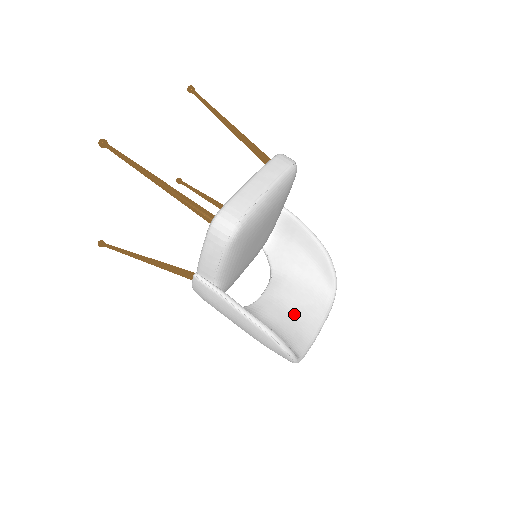
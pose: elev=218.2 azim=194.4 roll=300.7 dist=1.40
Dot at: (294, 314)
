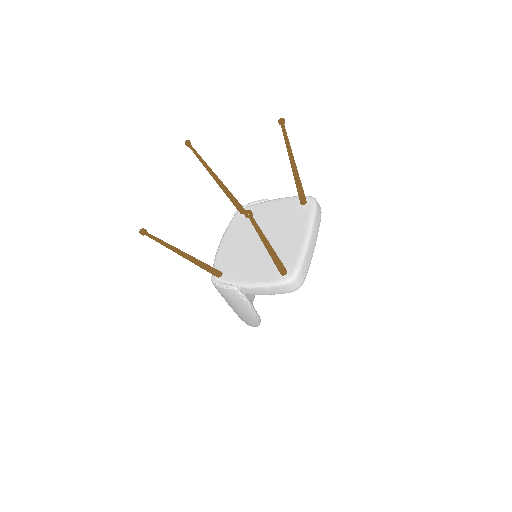
Dot at: occluded
